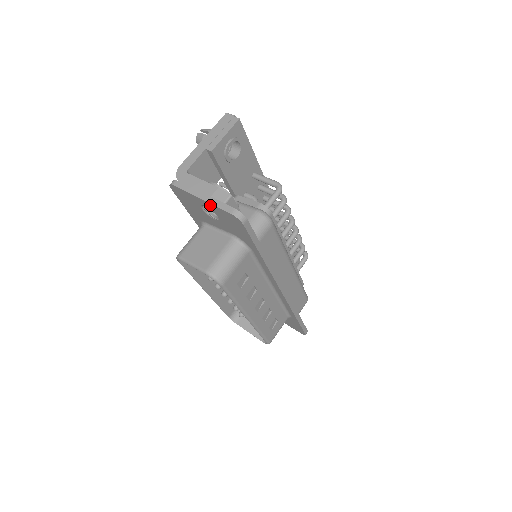
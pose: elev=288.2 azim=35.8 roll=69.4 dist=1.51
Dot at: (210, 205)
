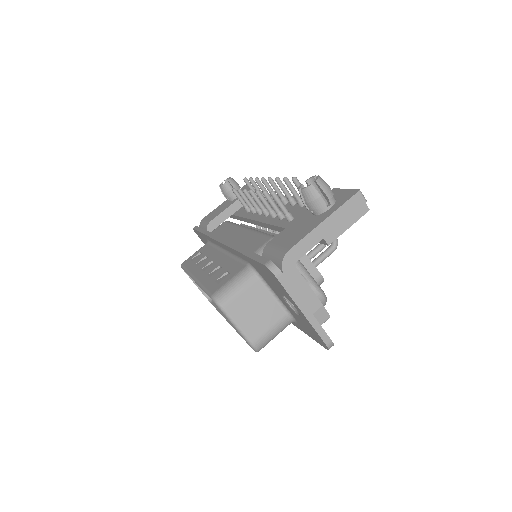
Dot at: (307, 320)
